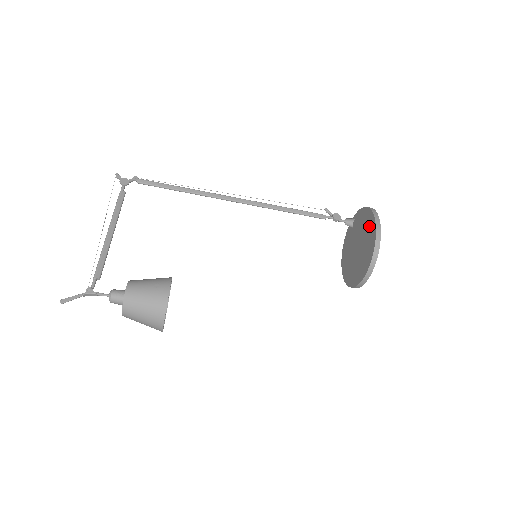
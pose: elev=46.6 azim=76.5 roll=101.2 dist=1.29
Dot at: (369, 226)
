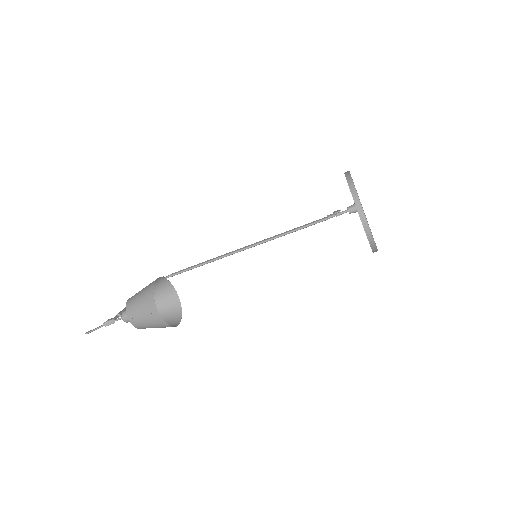
Dot at: occluded
